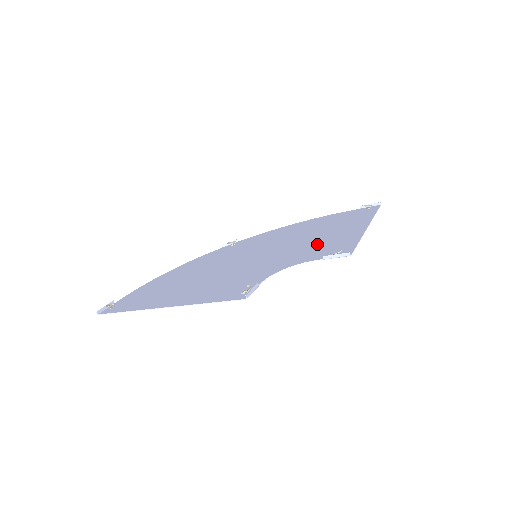
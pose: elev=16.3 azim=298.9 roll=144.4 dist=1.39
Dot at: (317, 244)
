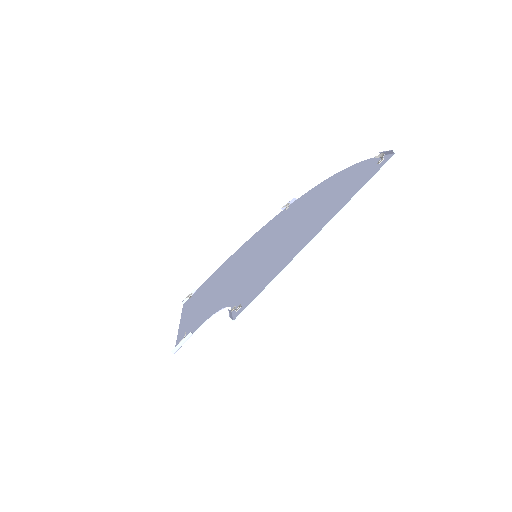
Dot at: (269, 263)
